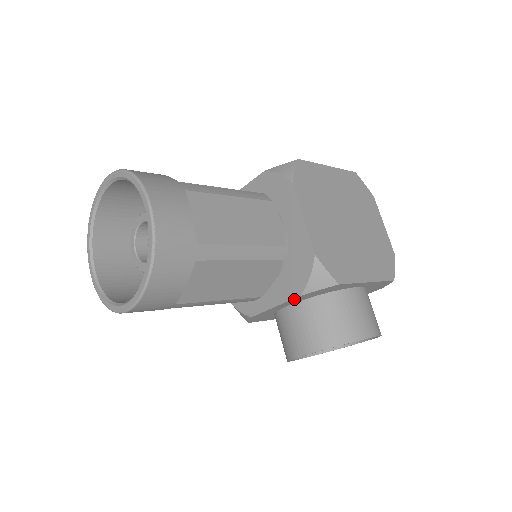
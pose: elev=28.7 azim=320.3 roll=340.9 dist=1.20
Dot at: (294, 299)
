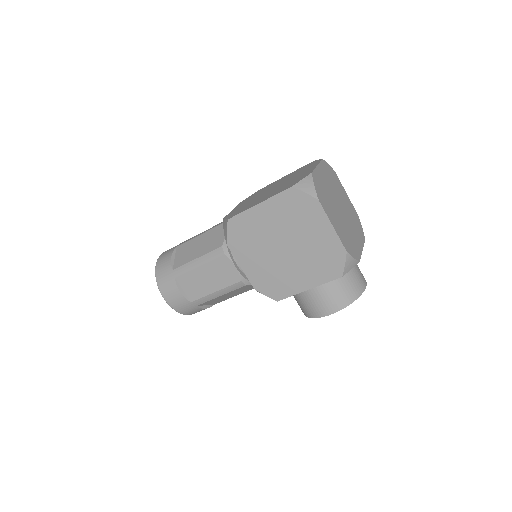
Dot at: occluded
